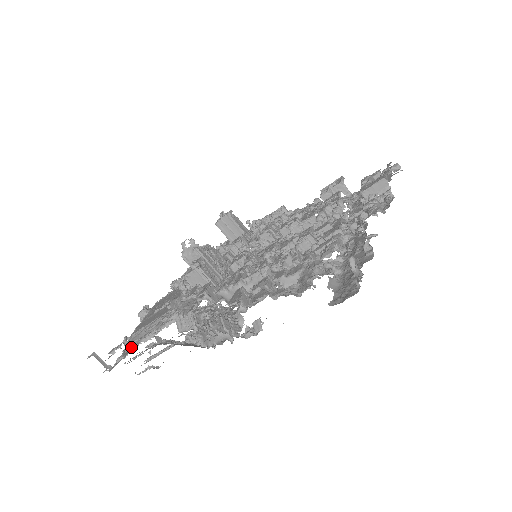
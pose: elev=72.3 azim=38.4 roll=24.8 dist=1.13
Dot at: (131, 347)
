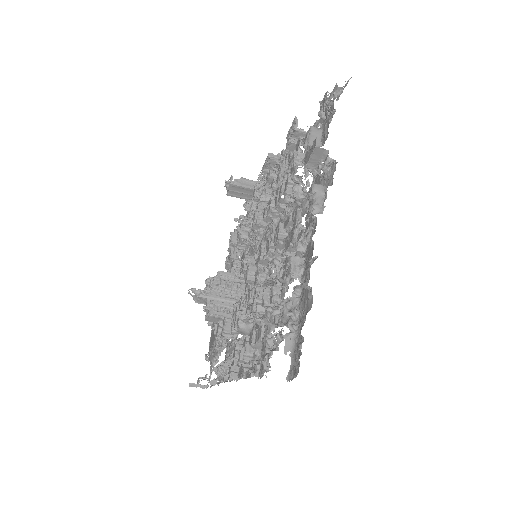
Dot at: (210, 368)
